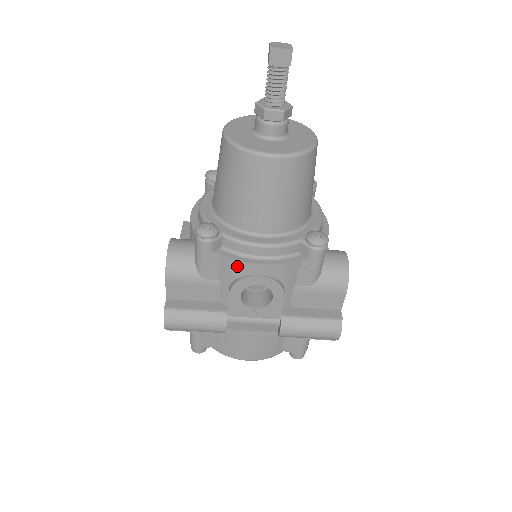
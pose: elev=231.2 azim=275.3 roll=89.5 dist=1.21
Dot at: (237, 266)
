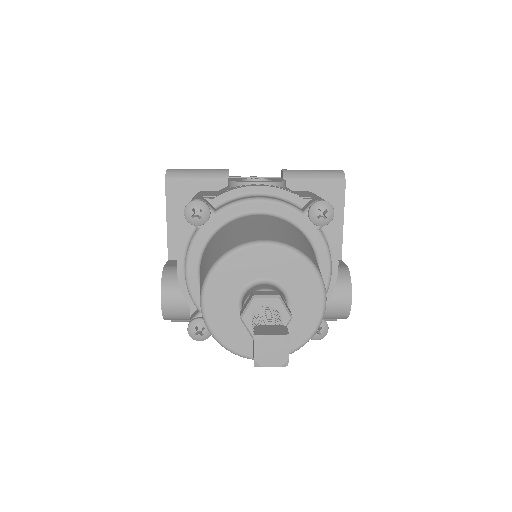
Dot at: occluded
